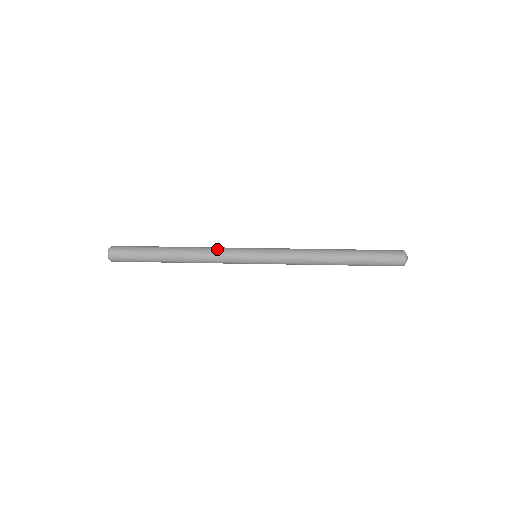
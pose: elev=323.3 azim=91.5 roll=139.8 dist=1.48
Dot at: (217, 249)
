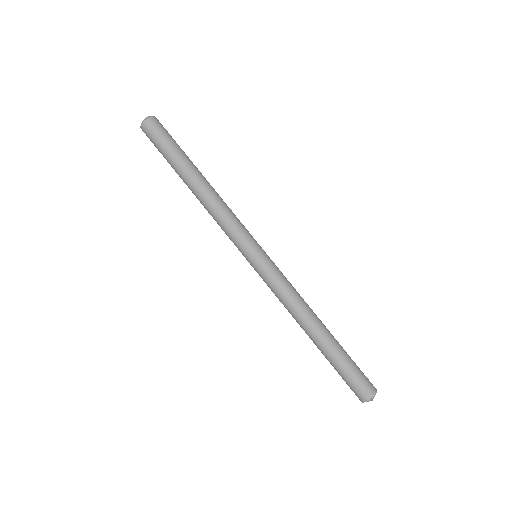
Dot at: (228, 218)
